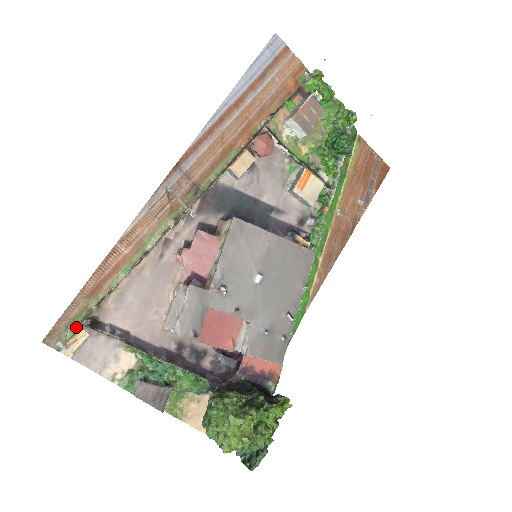
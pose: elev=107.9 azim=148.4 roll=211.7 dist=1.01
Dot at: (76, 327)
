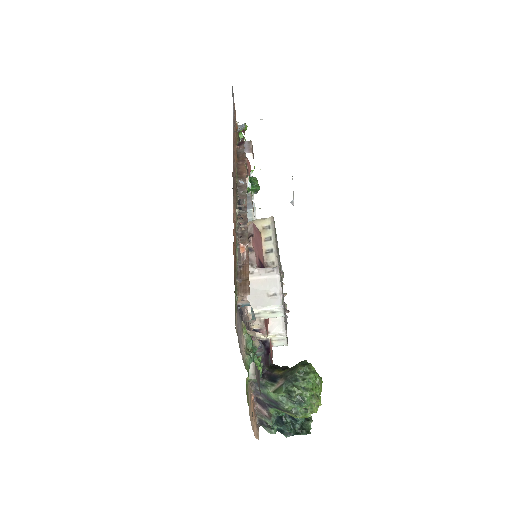
Dot at: (237, 299)
